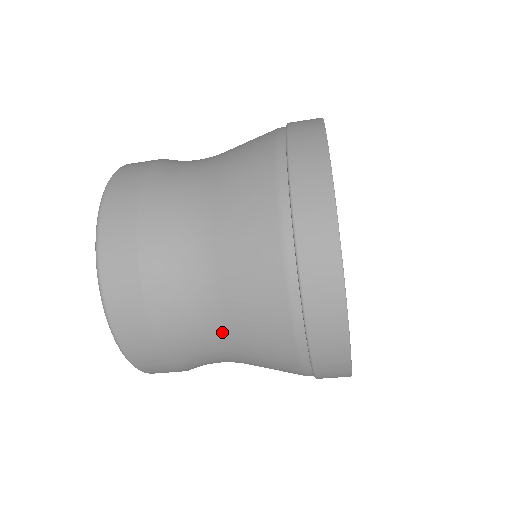
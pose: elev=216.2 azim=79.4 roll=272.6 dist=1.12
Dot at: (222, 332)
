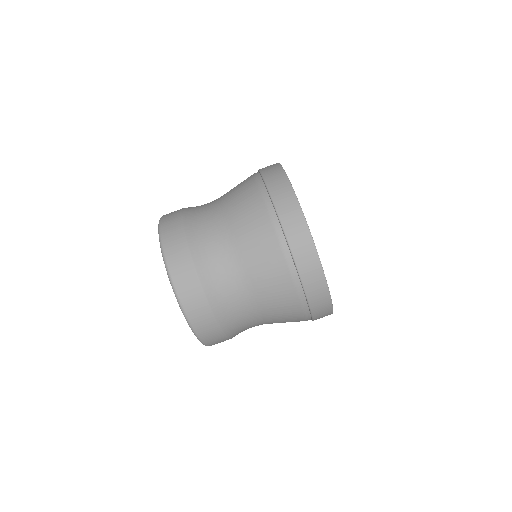
Dot at: (240, 269)
